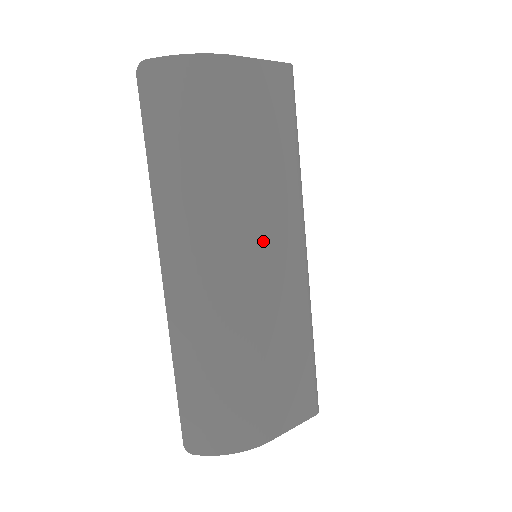
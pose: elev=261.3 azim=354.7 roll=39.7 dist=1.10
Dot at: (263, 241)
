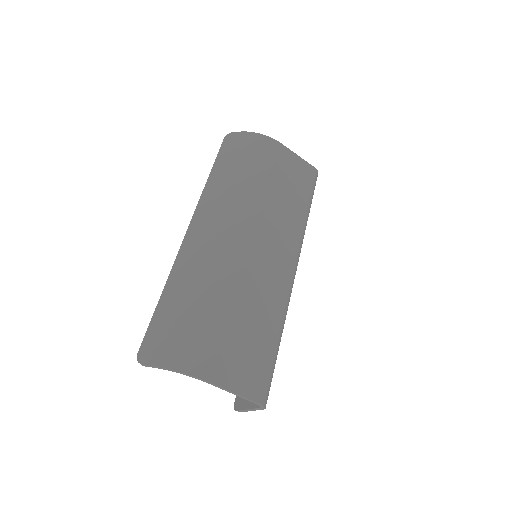
Dot at: (264, 238)
